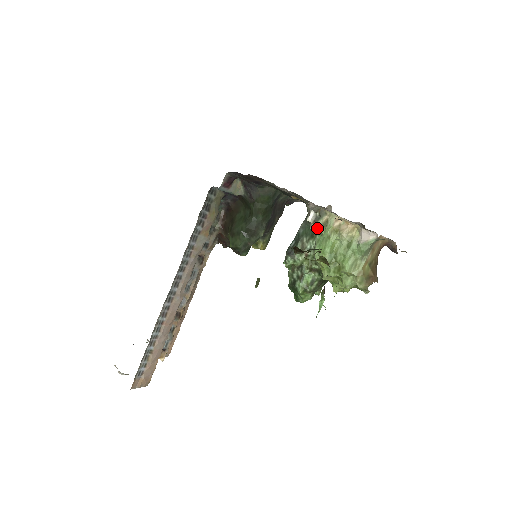
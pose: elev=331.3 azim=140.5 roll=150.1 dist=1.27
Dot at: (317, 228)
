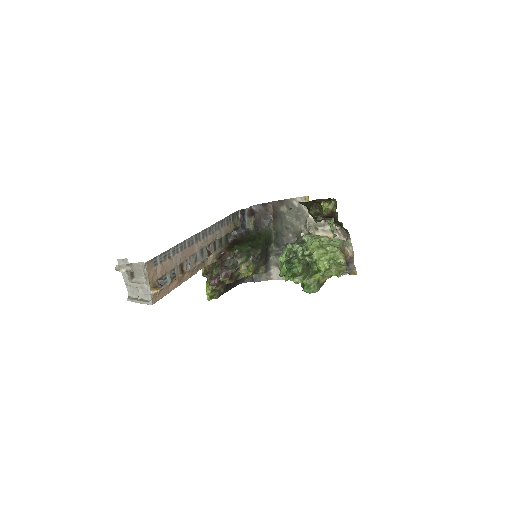
Dot at: (308, 236)
